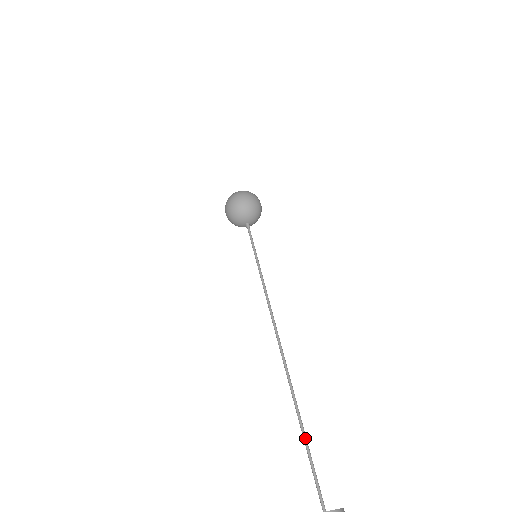
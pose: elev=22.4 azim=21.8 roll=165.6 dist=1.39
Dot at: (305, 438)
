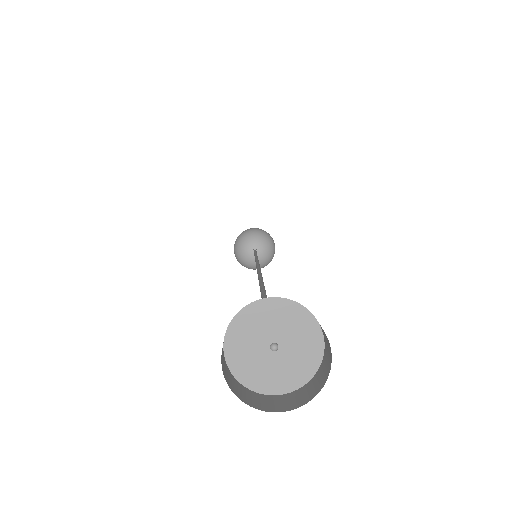
Dot at: occluded
